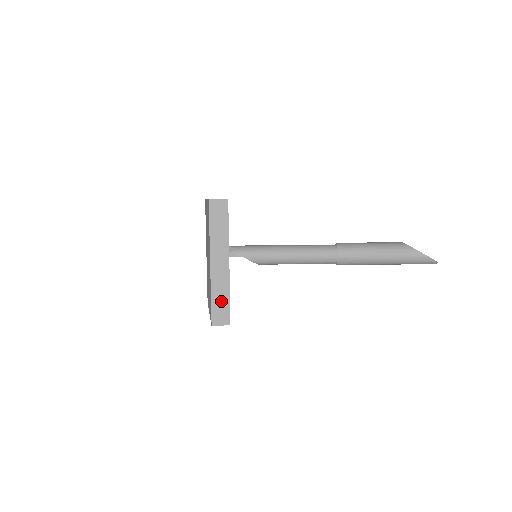
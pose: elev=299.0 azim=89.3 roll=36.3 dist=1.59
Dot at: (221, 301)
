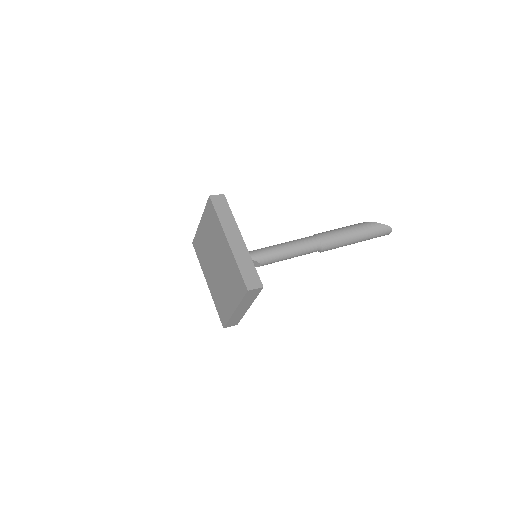
Dot at: (248, 269)
